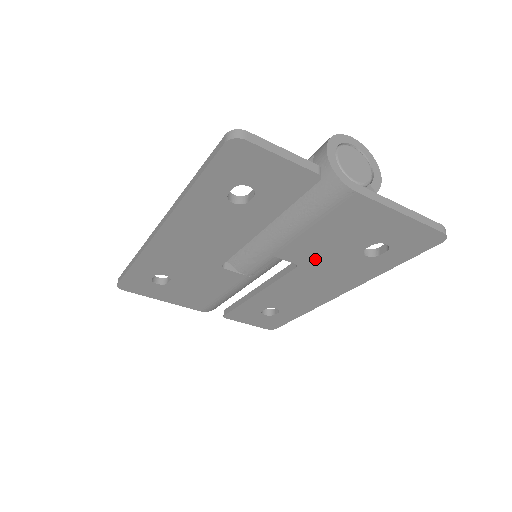
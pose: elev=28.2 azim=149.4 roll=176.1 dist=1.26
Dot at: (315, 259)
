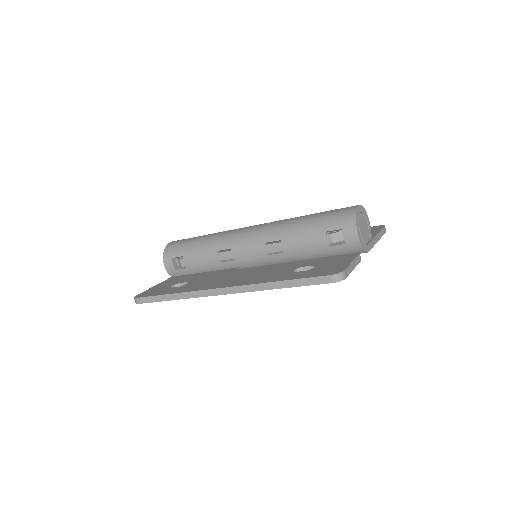
Dot at: occluded
